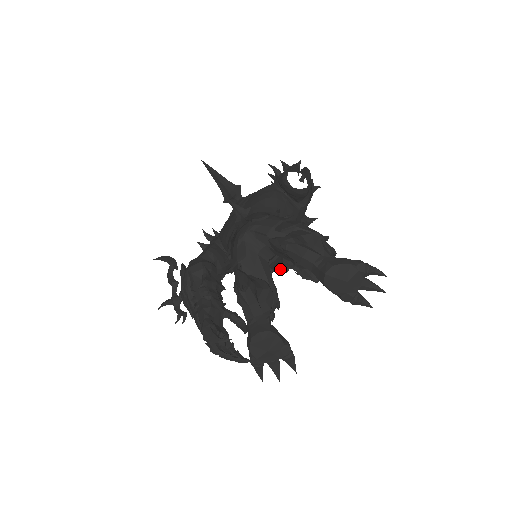
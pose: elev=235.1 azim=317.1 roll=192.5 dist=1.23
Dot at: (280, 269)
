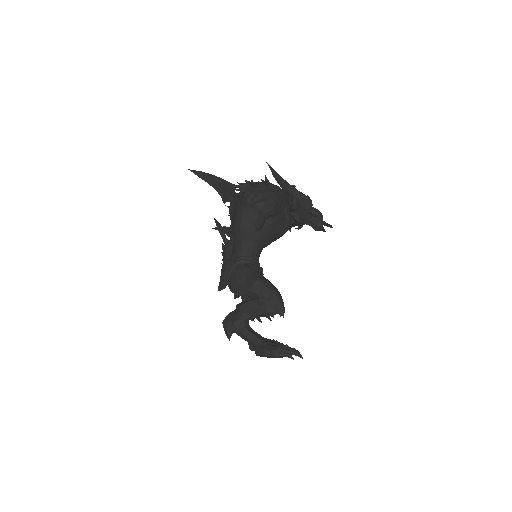
Dot at: occluded
